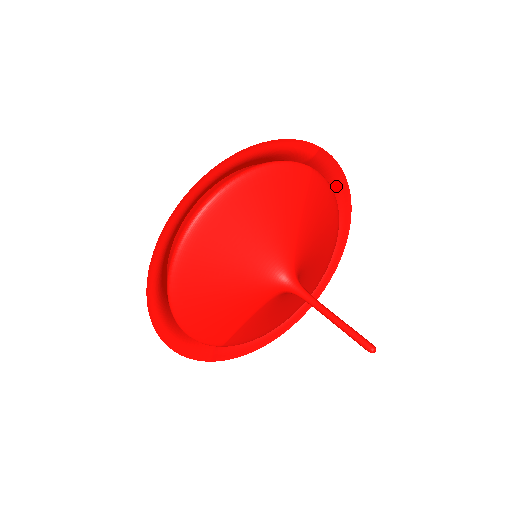
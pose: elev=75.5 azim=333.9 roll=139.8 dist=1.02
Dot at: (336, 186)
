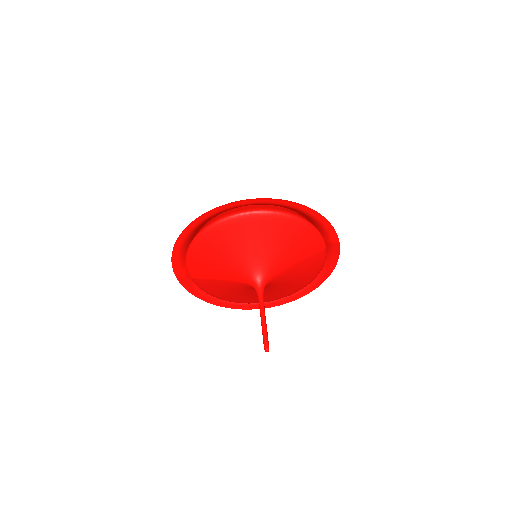
Dot at: (326, 267)
